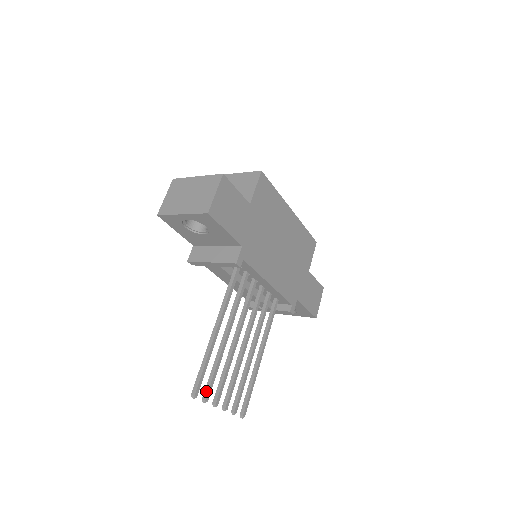
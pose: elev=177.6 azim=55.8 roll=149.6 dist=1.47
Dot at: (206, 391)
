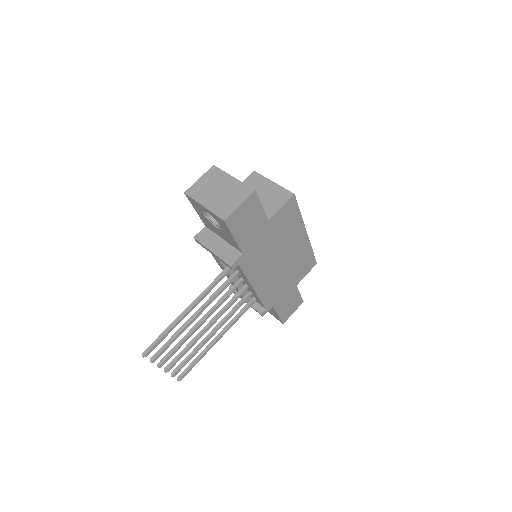
Dot at: (156, 354)
